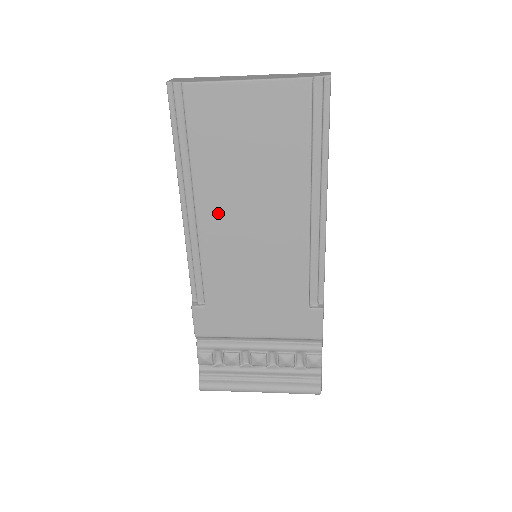
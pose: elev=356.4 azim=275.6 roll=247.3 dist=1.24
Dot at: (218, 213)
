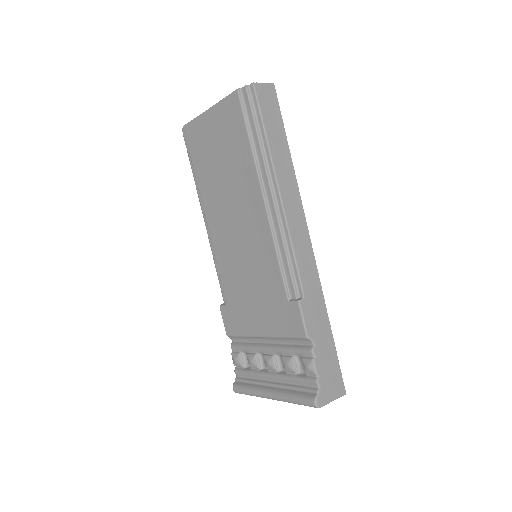
Dot at: (216, 217)
